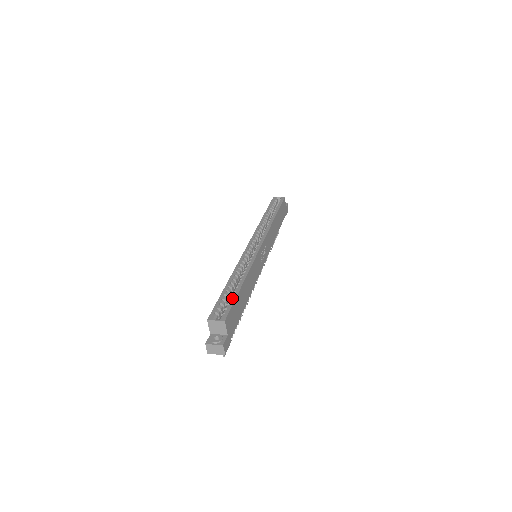
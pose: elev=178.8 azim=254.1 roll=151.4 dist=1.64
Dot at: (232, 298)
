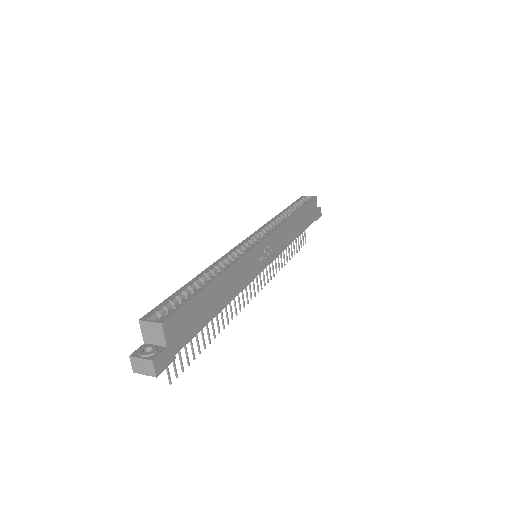
Dot at: (189, 296)
